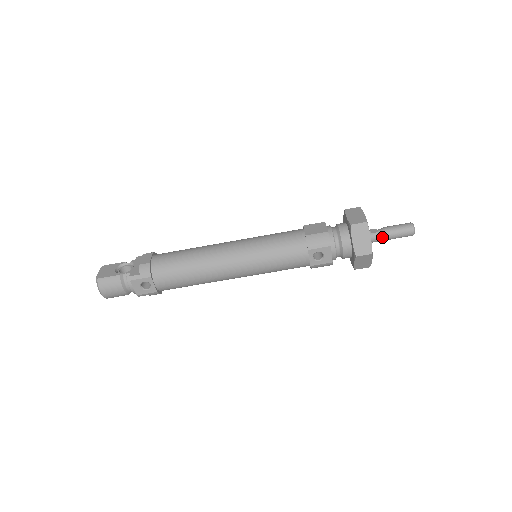
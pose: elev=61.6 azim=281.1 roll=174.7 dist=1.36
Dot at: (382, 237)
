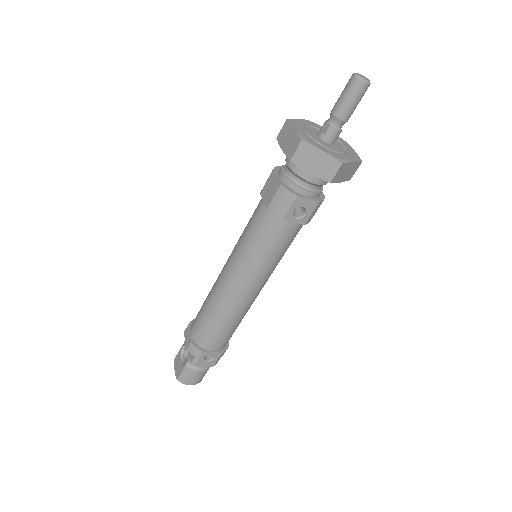
Dot at: (339, 125)
